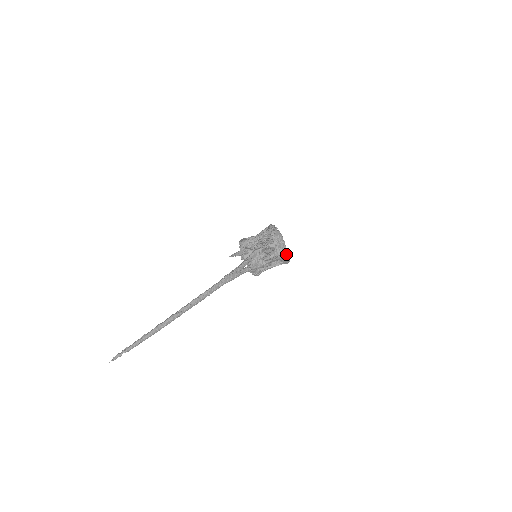
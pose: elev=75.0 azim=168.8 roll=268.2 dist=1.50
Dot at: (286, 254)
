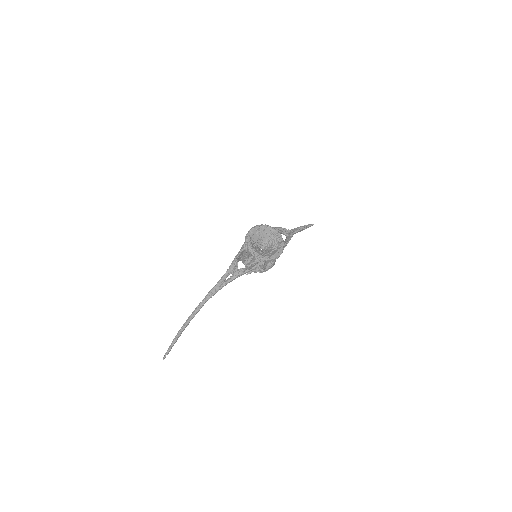
Dot at: (277, 248)
